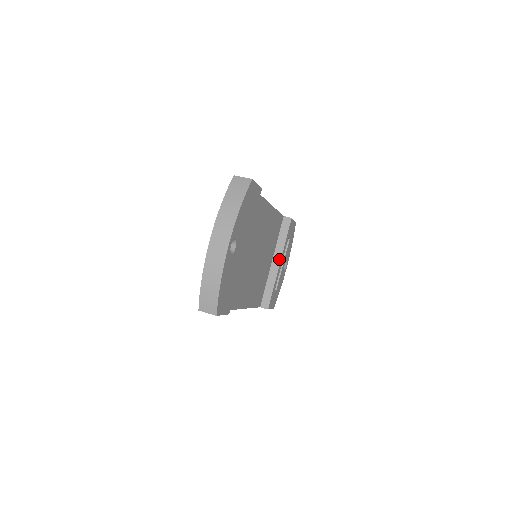
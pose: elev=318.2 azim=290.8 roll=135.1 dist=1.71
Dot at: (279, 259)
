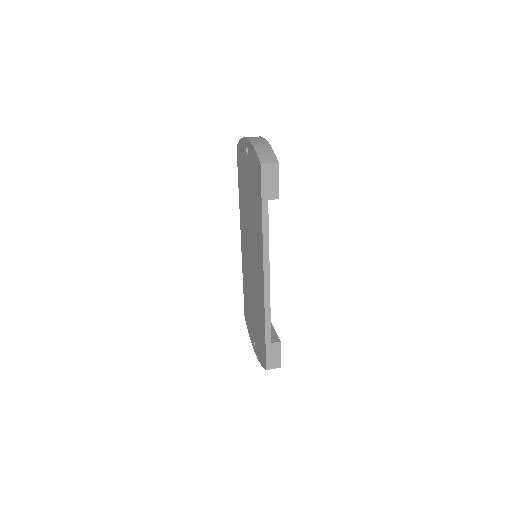
Dot at: occluded
